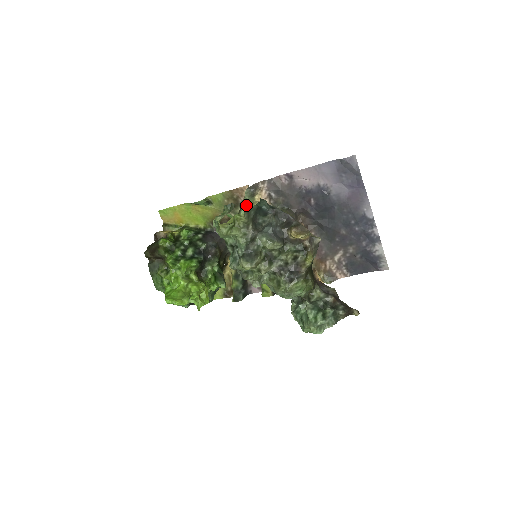
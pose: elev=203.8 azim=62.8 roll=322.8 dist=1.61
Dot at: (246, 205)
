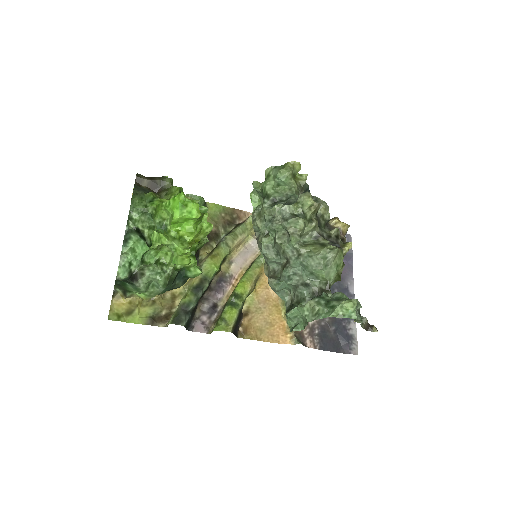
Dot at: (249, 222)
